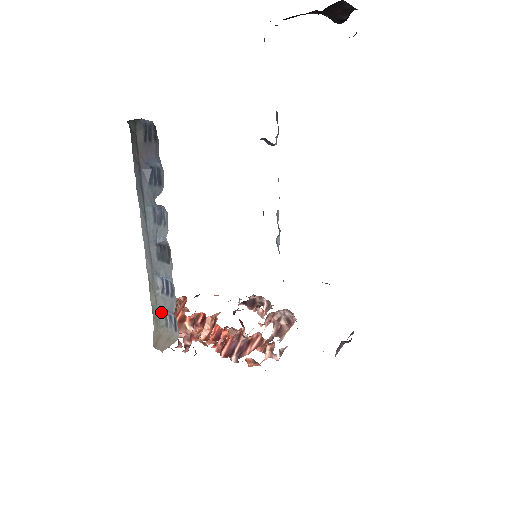
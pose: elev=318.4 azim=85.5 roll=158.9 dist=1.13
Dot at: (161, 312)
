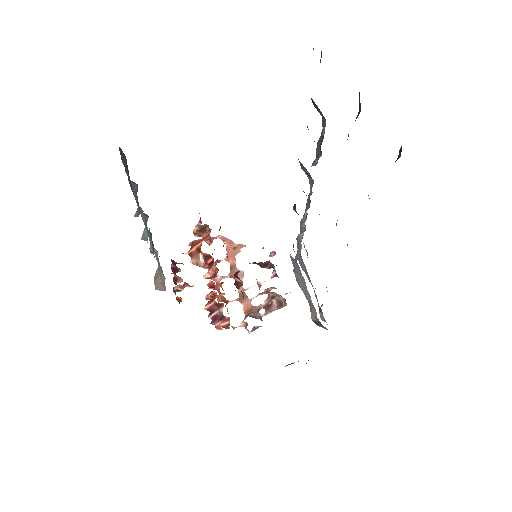
Dot at: occluded
